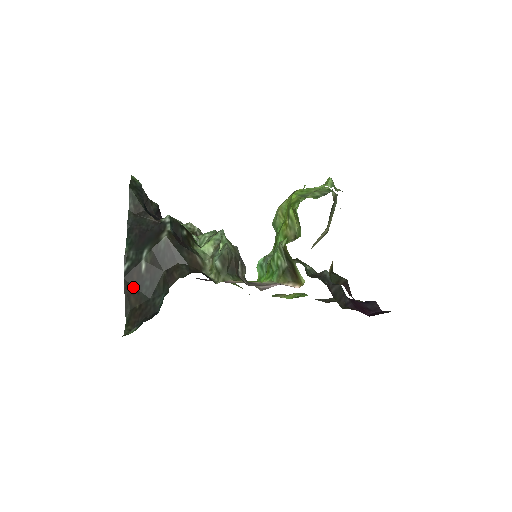
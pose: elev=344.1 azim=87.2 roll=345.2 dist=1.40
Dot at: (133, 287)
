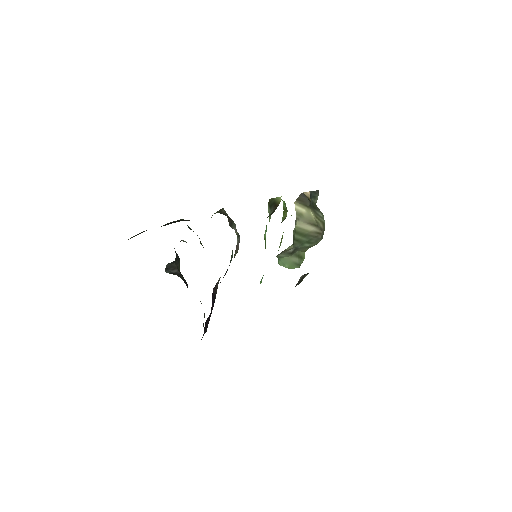
Dot at: (141, 232)
